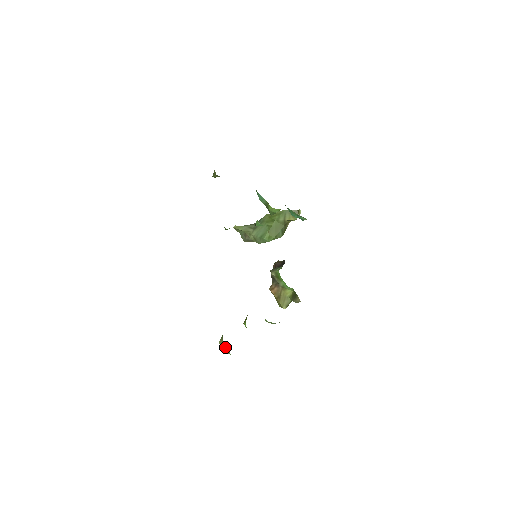
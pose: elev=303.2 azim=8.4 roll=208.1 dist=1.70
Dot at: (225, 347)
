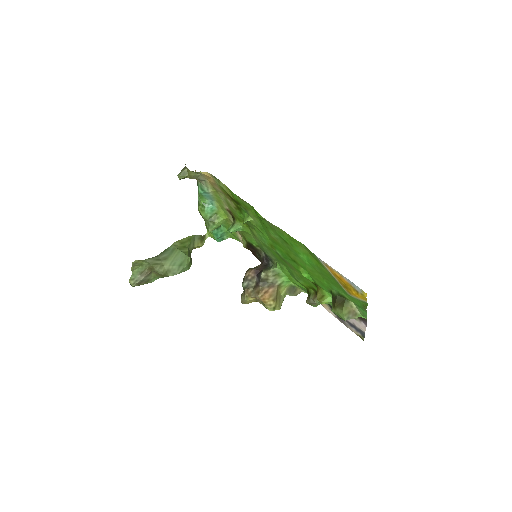
Dot at: (352, 311)
